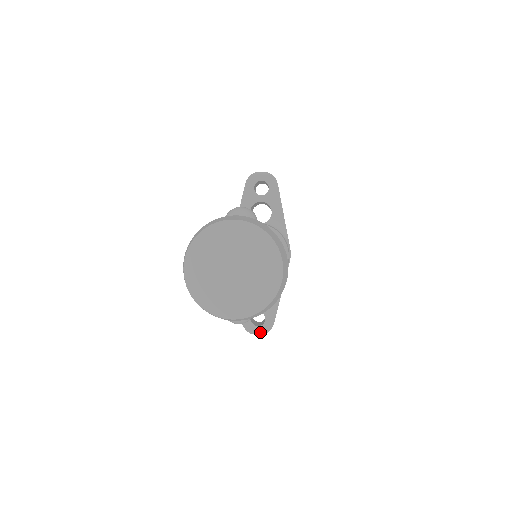
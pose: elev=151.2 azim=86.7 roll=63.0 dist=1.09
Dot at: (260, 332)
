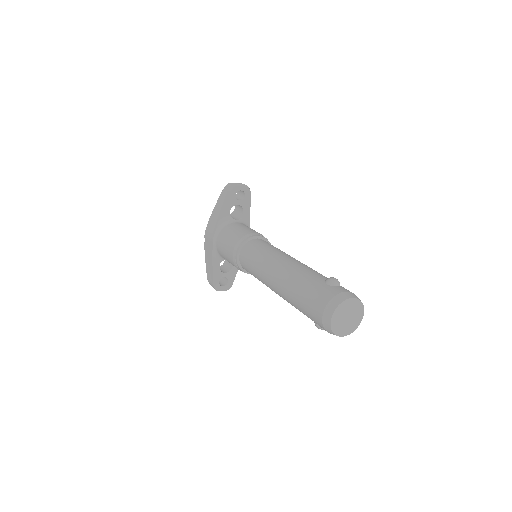
Dot at: (224, 290)
